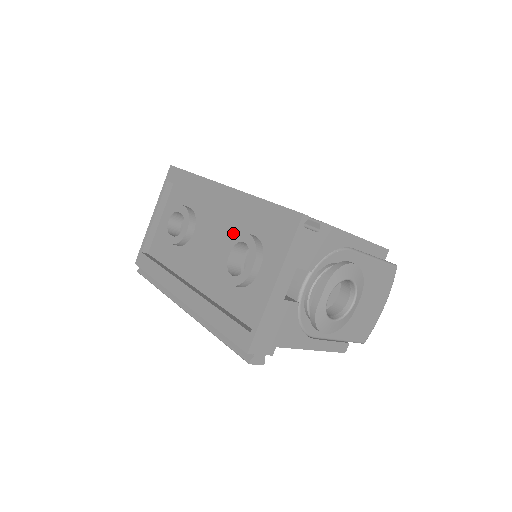
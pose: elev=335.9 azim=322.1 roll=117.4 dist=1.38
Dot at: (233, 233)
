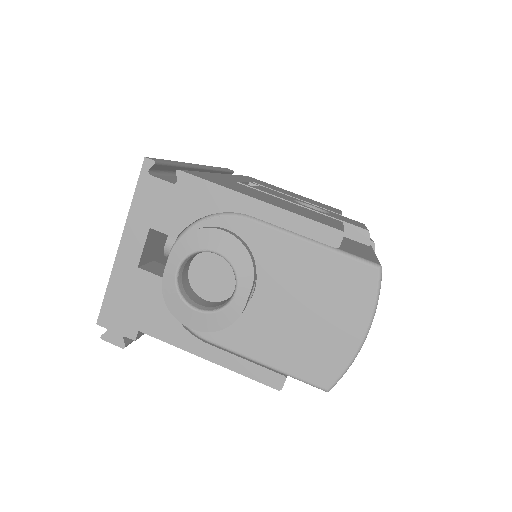
Dot at: occluded
